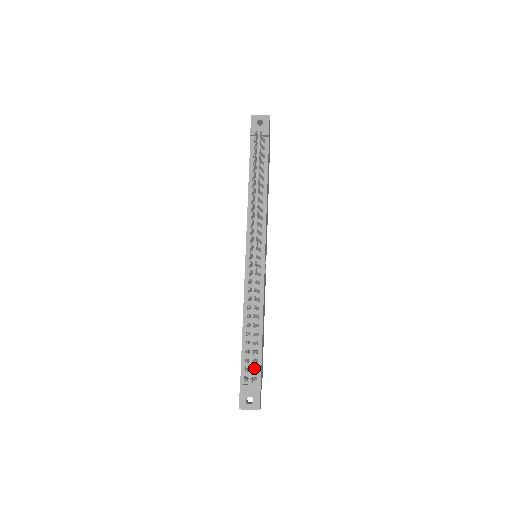
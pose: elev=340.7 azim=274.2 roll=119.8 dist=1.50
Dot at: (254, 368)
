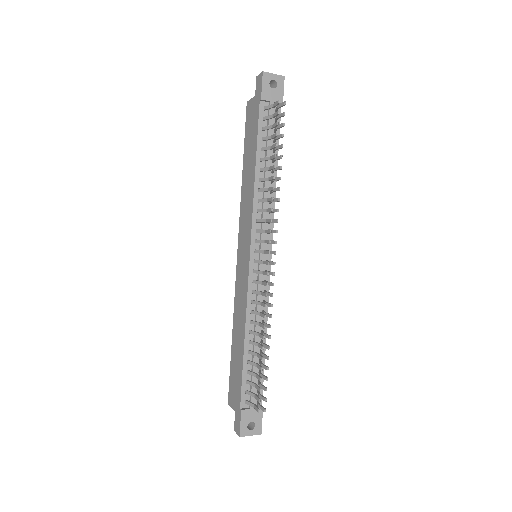
Dot at: (258, 391)
